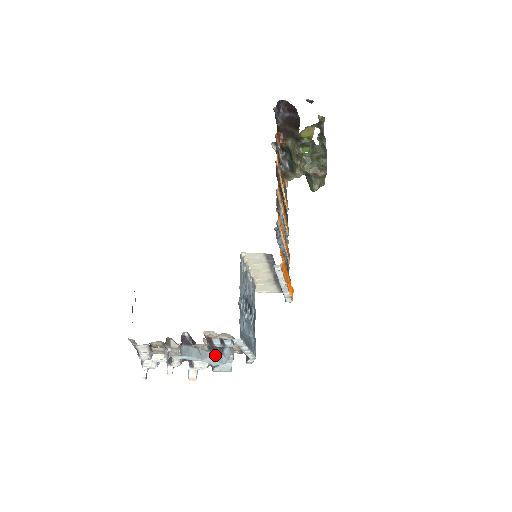
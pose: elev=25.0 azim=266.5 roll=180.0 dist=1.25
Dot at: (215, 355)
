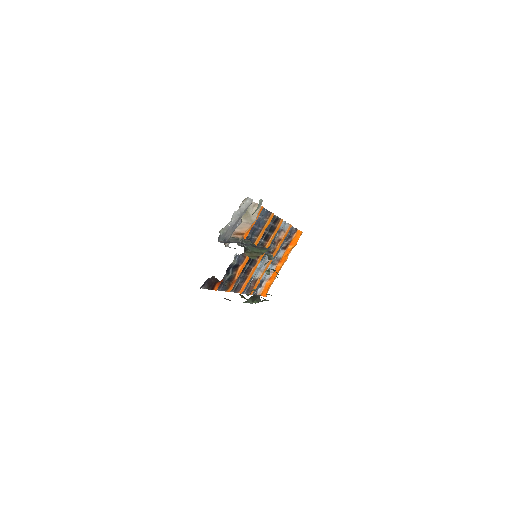
Dot at: occluded
